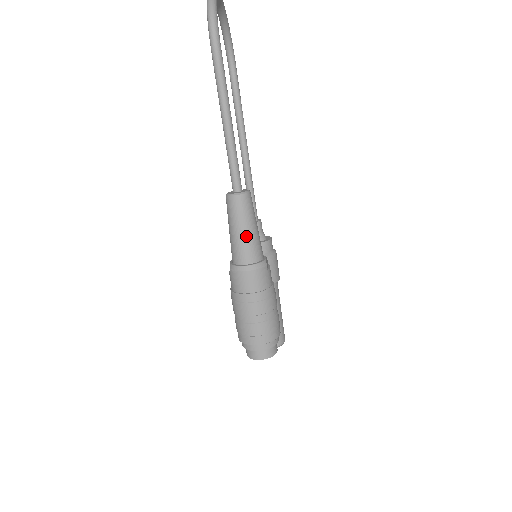
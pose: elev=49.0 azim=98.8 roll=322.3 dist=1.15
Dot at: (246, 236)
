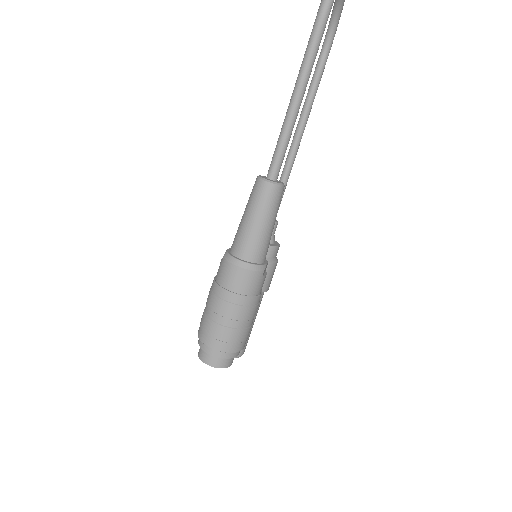
Dot at: (258, 230)
